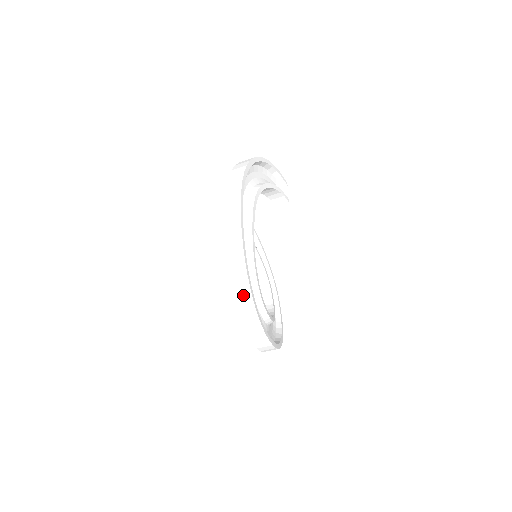
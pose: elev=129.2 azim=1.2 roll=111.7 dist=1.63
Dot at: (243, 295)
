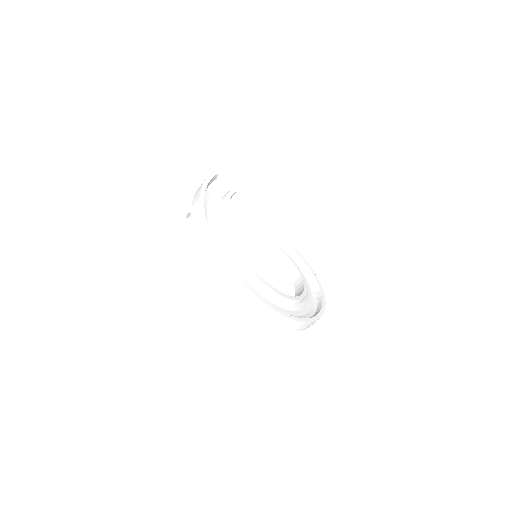
Dot at: (301, 327)
